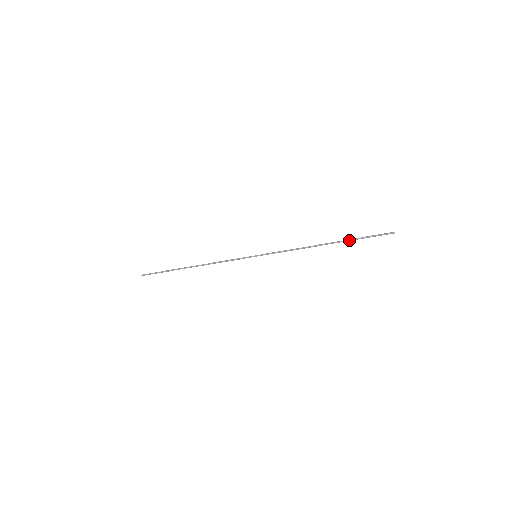
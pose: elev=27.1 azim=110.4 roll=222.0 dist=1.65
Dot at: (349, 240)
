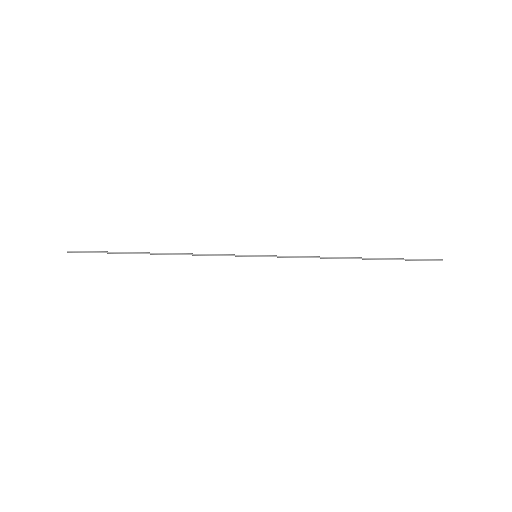
Dot at: (386, 258)
